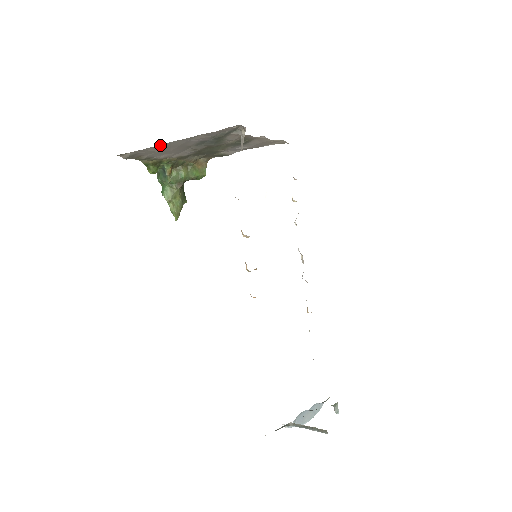
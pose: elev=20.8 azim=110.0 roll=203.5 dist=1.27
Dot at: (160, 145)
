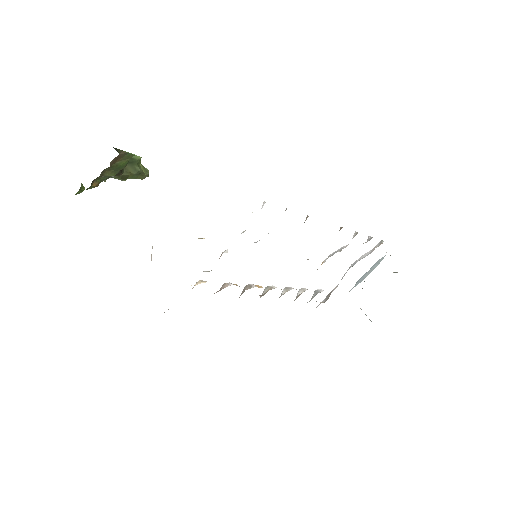
Dot at: occluded
